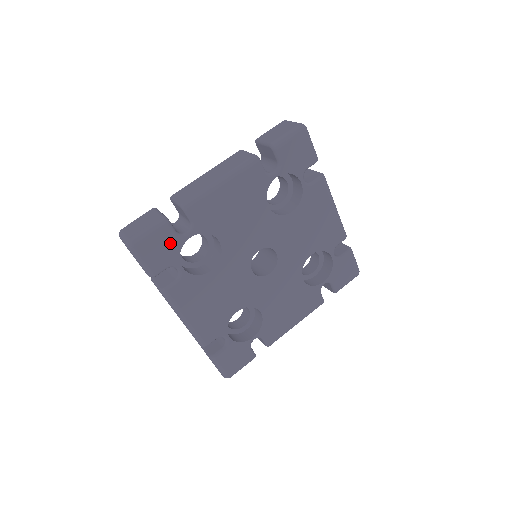
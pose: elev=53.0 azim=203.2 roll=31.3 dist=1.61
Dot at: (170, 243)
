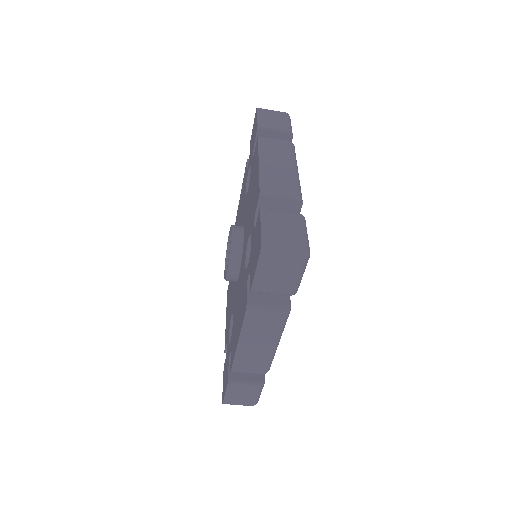
Dot at: occluded
